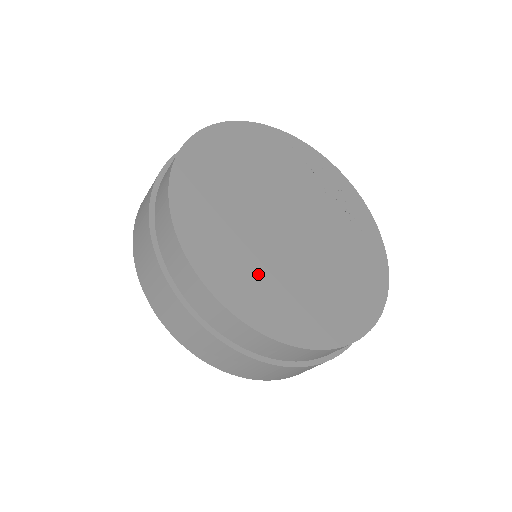
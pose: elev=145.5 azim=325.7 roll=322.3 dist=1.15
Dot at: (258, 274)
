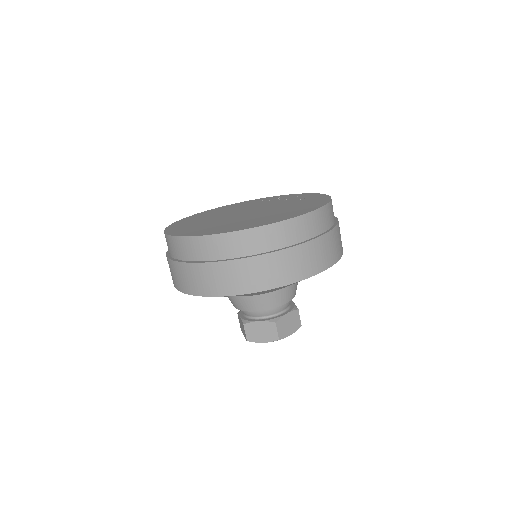
Dot at: (214, 226)
